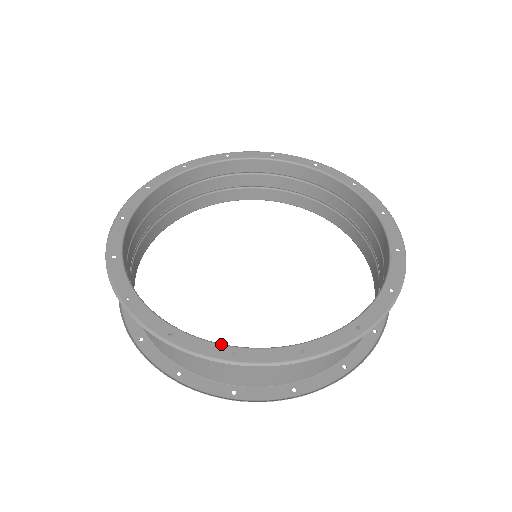
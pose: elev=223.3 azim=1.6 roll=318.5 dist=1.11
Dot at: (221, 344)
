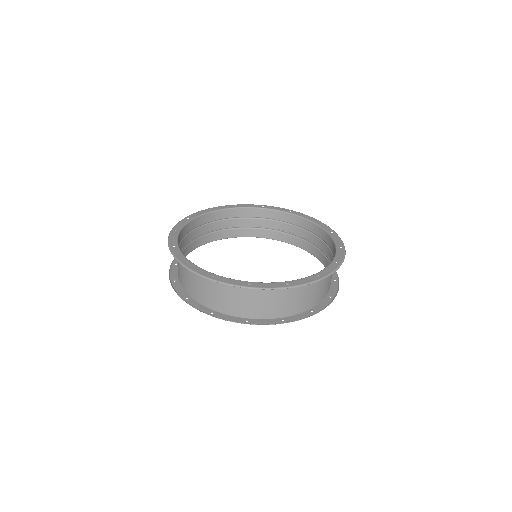
Dot at: (278, 282)
